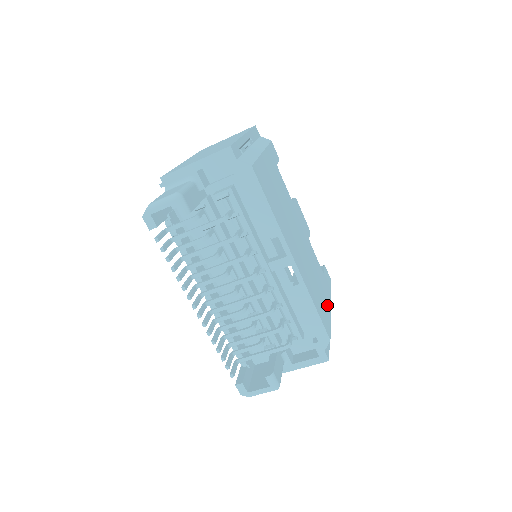
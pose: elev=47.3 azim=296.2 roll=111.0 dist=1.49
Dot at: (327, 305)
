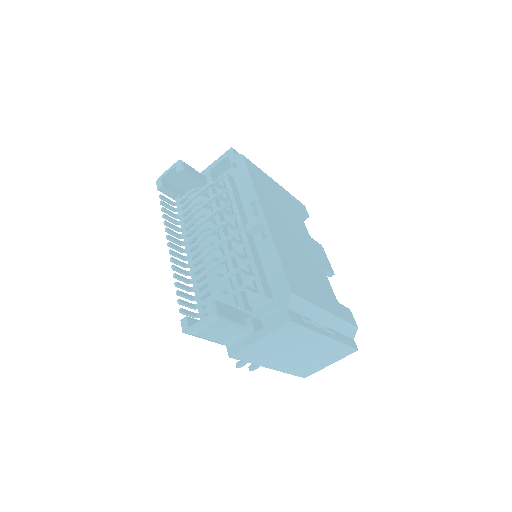
Dot at: (318, 299)
